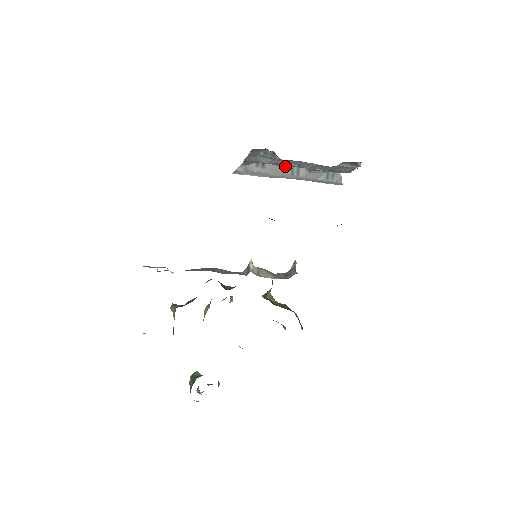
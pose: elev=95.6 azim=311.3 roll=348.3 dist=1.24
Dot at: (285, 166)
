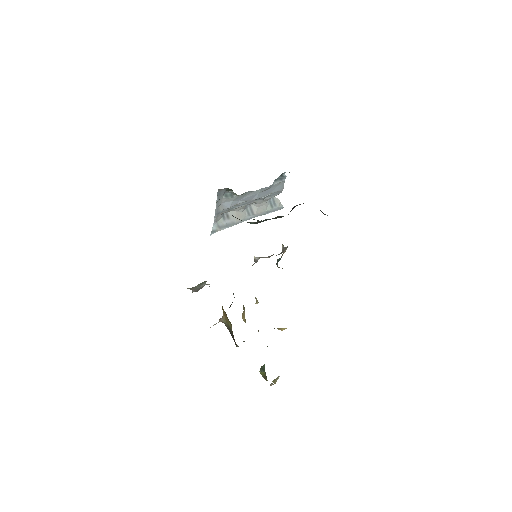
Dot at: (242, 208)
